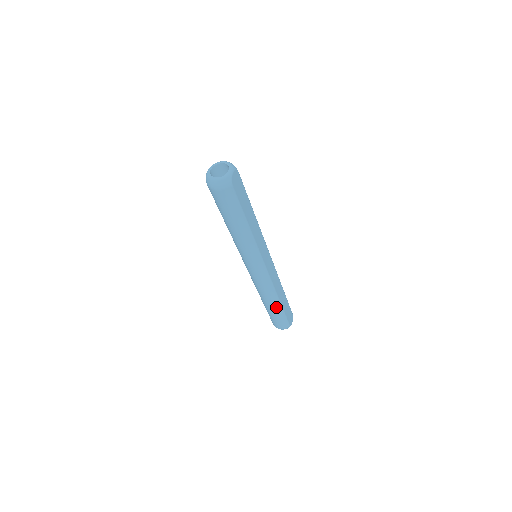
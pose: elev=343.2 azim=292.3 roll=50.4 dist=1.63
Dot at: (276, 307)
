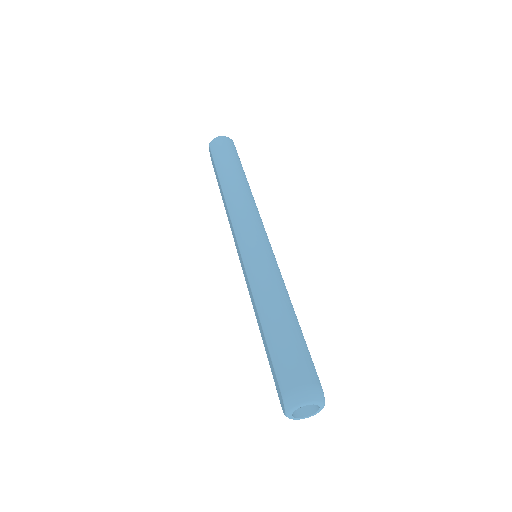
Dot at: occluded
